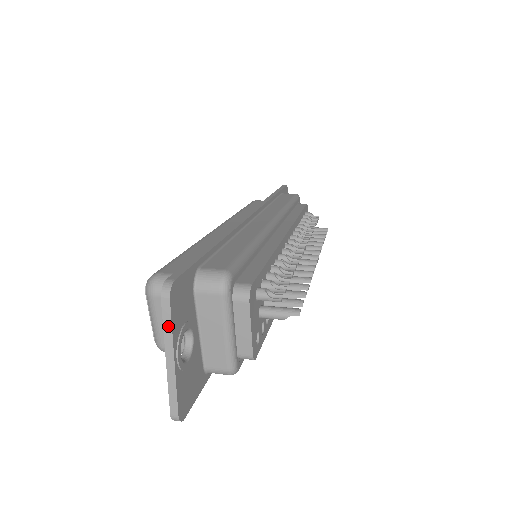
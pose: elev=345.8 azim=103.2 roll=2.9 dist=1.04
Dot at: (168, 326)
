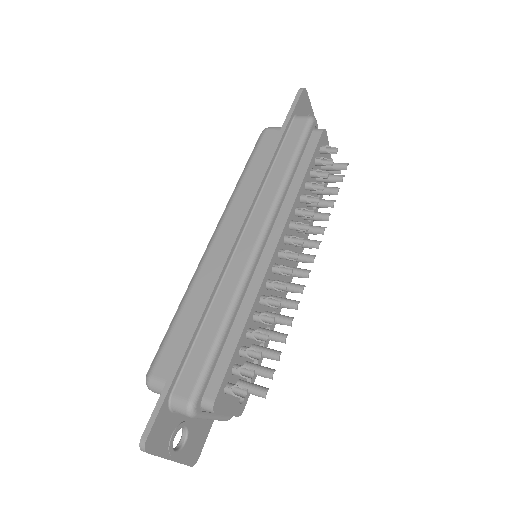
Dot at: (156, 455)
